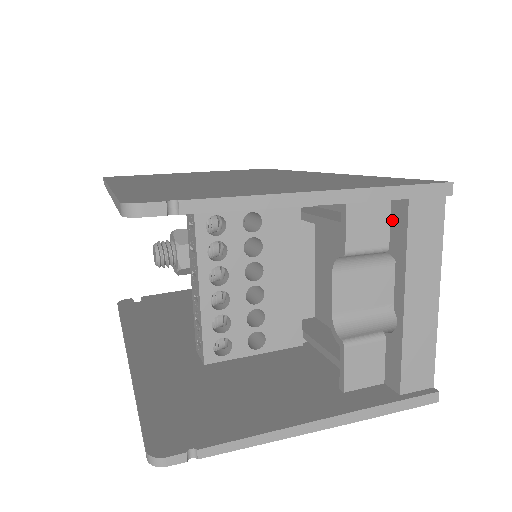
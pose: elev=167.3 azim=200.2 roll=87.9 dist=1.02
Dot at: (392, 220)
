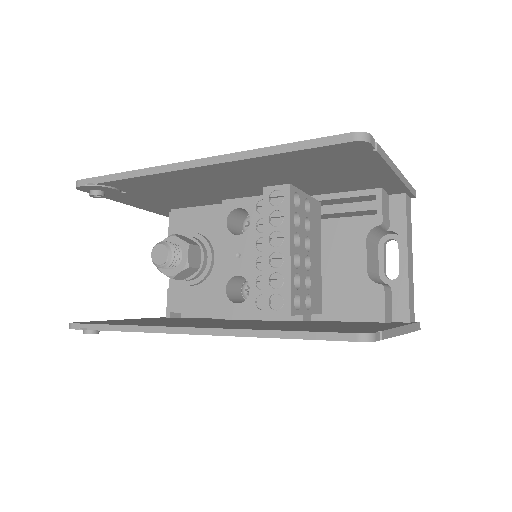
Dot at: (391, 209)
